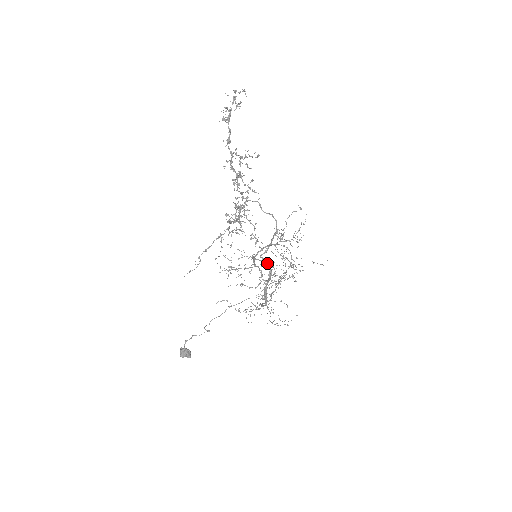
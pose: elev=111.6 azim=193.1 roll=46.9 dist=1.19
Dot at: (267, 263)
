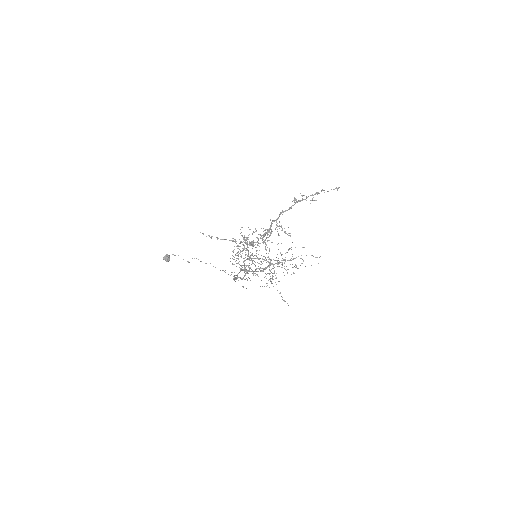
Dot at: (245, 274)
